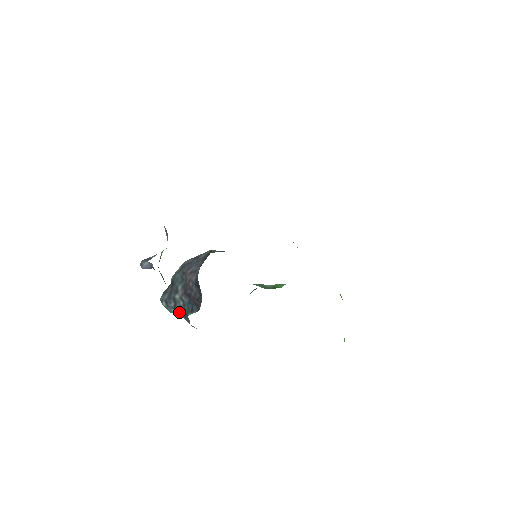
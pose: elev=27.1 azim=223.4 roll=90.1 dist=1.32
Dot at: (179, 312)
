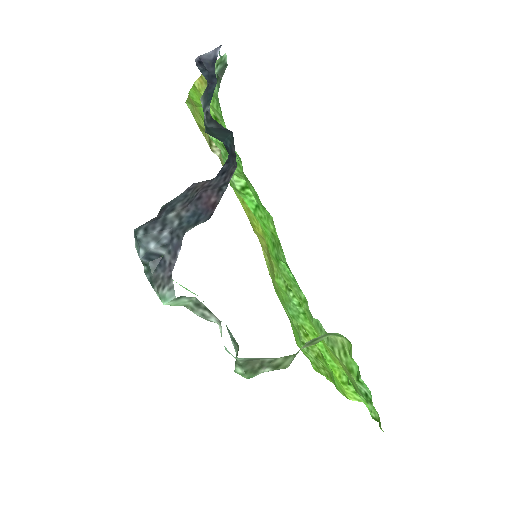
Dot at: (163, 244)
